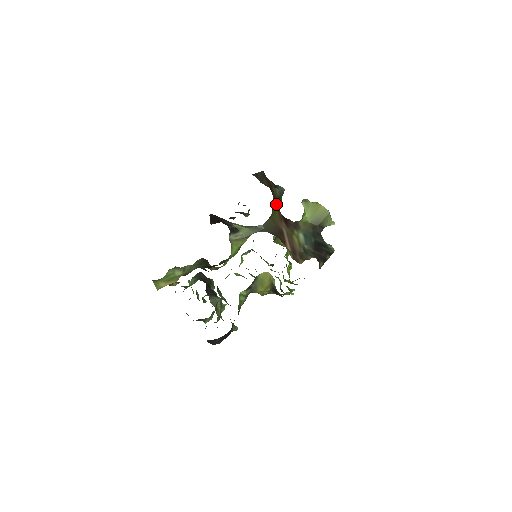
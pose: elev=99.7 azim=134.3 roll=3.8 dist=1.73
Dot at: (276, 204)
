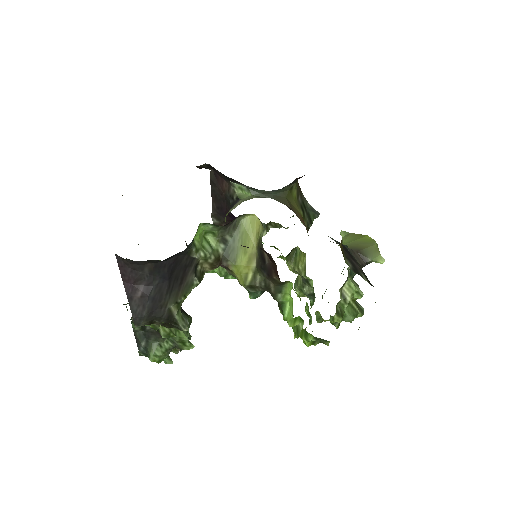
Dot at: (301, 206)
